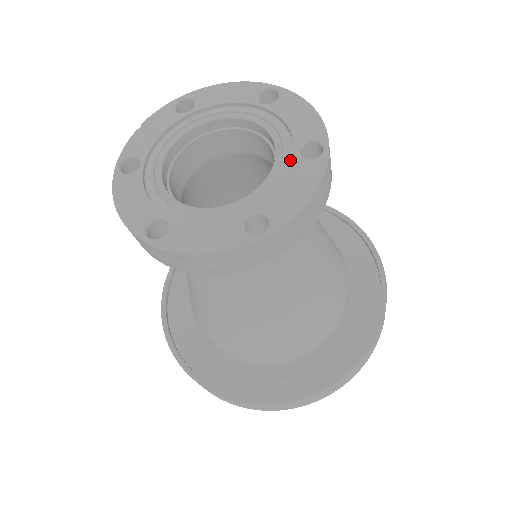
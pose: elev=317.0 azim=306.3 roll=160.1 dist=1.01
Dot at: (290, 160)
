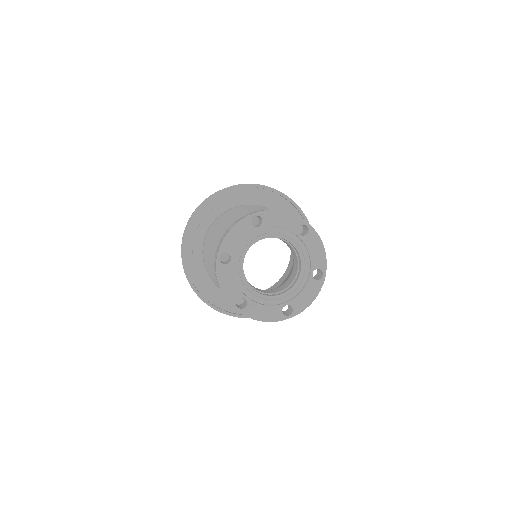
Dot at: (299, 240)
